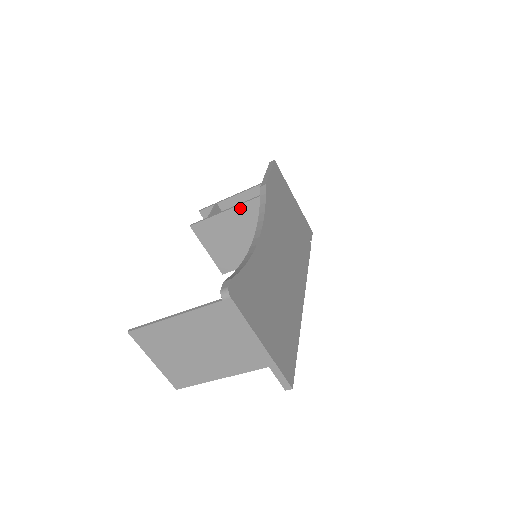
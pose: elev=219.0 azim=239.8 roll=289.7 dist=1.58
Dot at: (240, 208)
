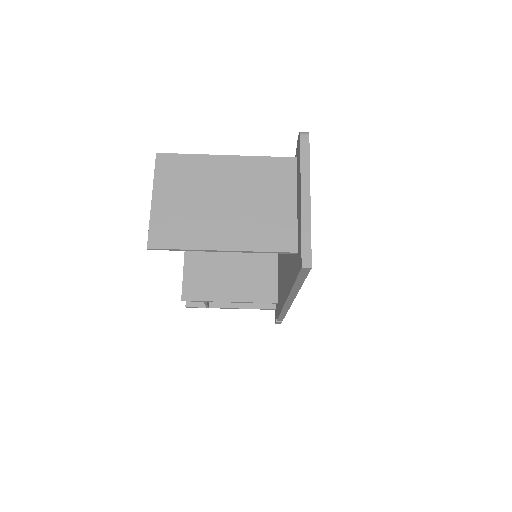
Dot at: occluded
